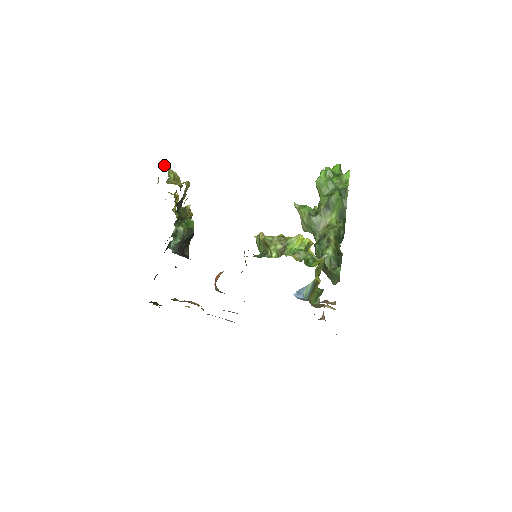
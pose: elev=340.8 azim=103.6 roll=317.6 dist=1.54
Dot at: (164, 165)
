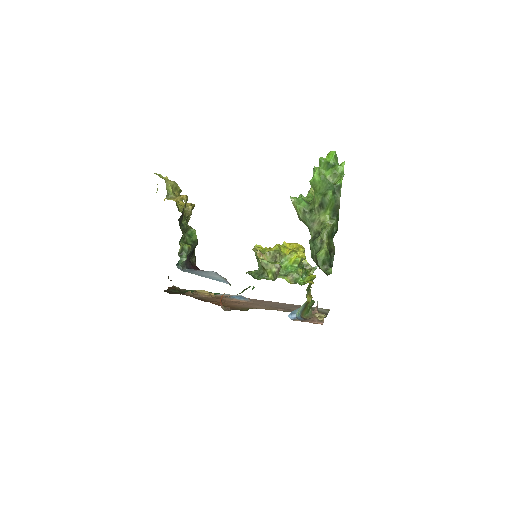
Dot at: (161, 177)
